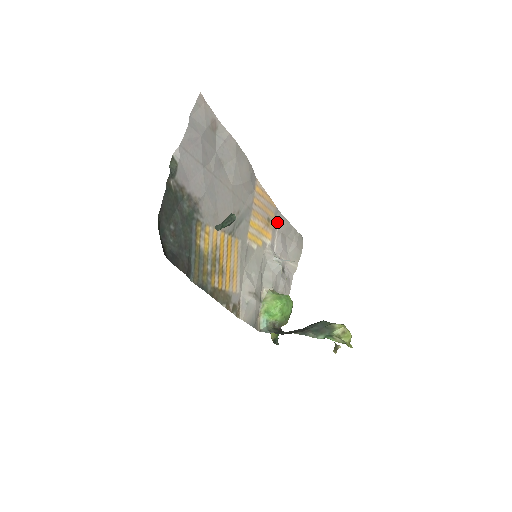
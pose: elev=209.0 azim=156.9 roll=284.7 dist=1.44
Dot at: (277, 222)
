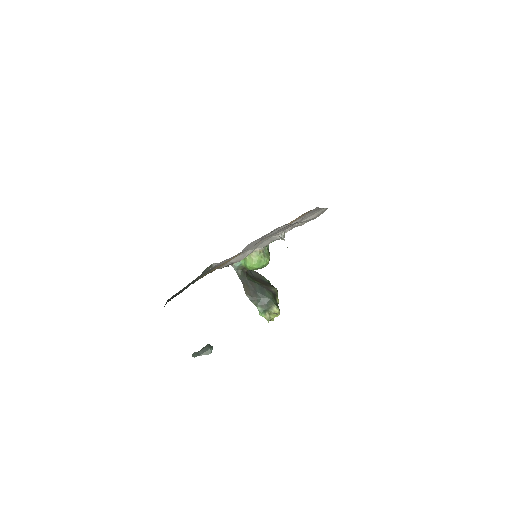
Dot at: (307, 213)
